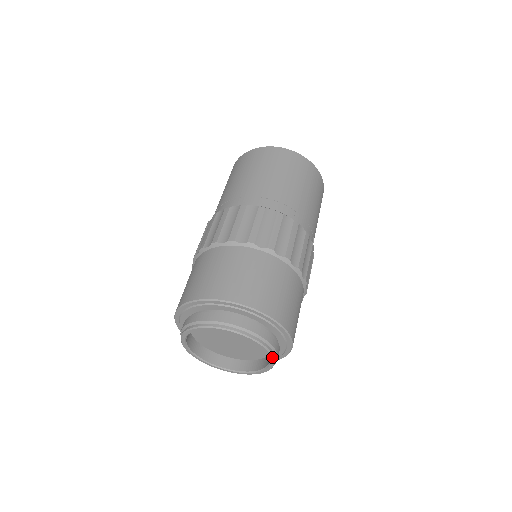
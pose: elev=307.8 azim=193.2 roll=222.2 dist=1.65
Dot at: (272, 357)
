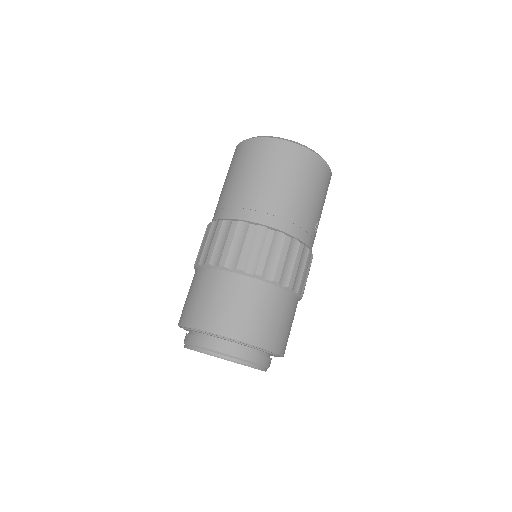
Dot at: (255, 368)
